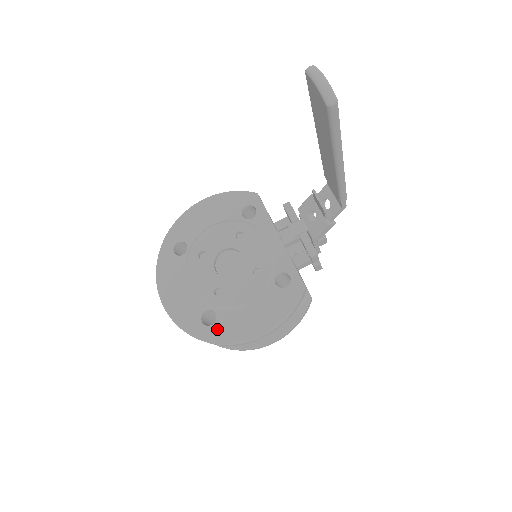
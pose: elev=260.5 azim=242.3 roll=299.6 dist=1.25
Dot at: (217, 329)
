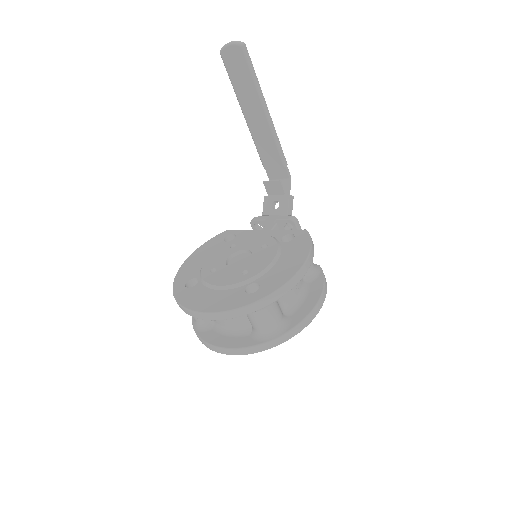
Dot at: (266, 287)
